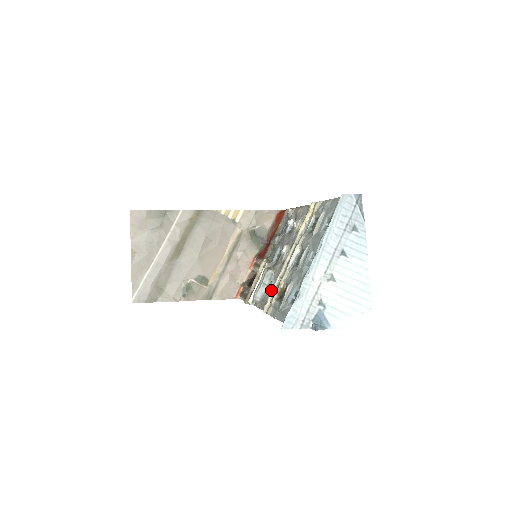
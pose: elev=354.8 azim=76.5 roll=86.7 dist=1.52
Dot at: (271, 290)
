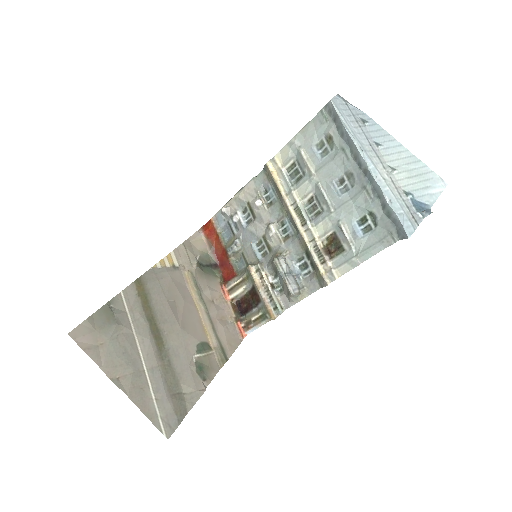
Dot at: (300, 271)
